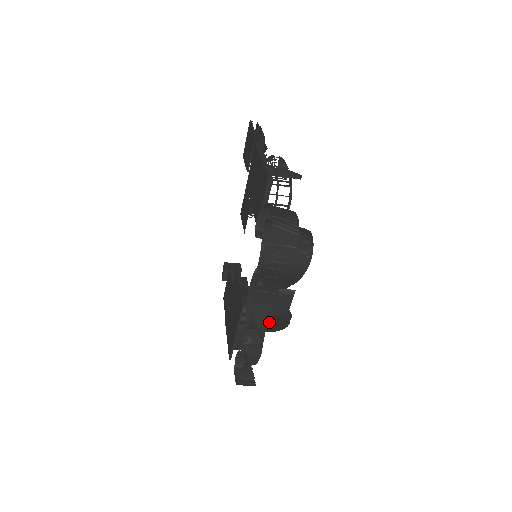
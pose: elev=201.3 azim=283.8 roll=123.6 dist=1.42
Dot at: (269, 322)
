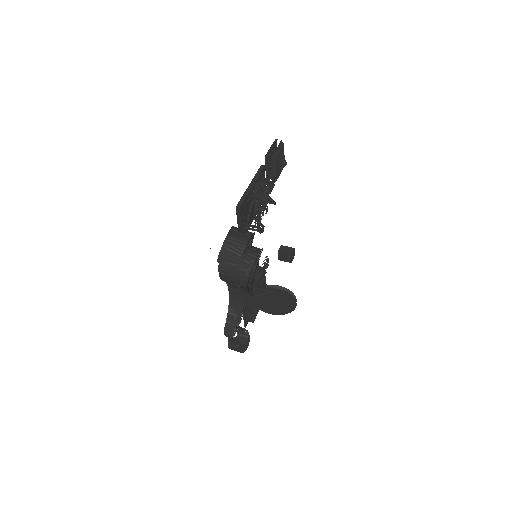
Dot at: (272, 307)
